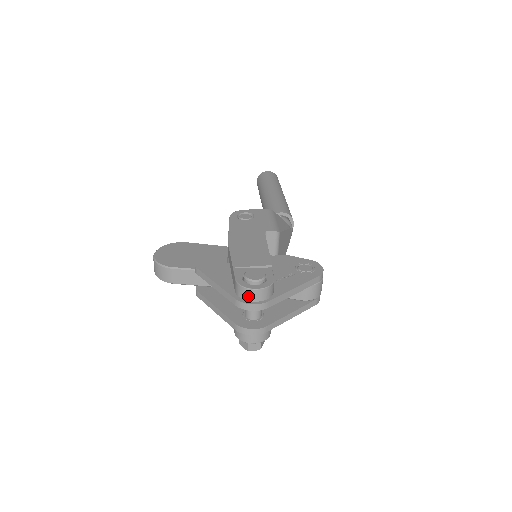
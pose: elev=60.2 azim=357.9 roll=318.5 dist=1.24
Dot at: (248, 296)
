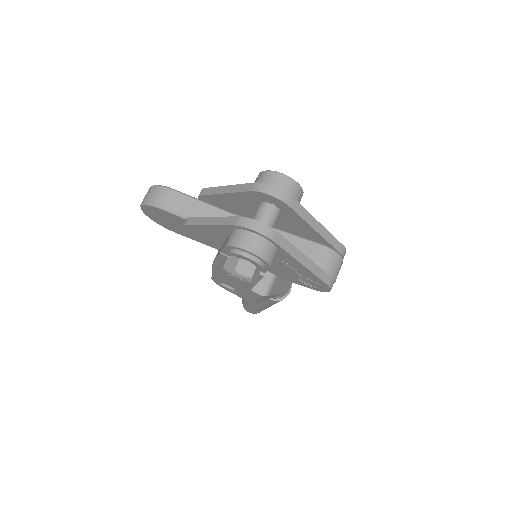
Dot at: (273, 181)
